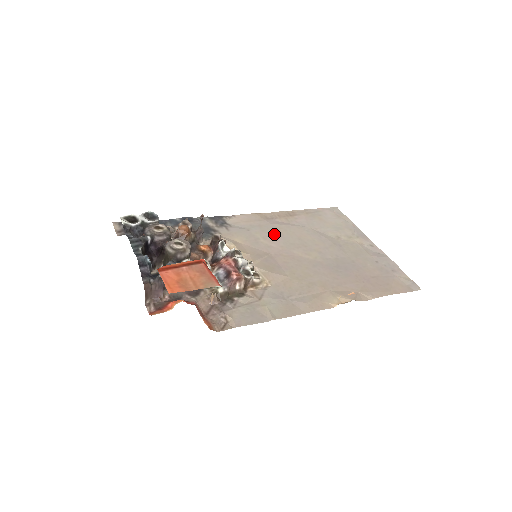
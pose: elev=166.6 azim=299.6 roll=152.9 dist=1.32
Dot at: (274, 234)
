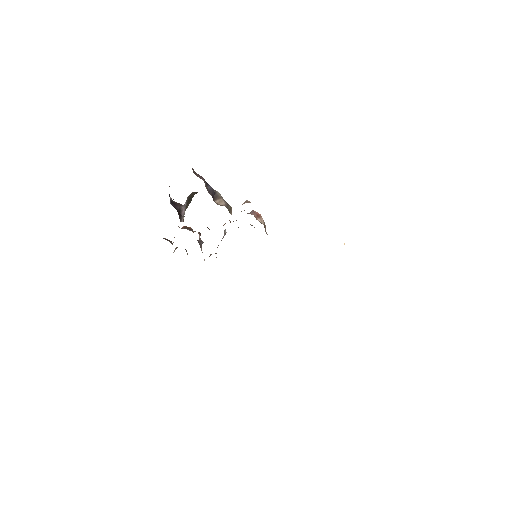
Dot at: occluded
